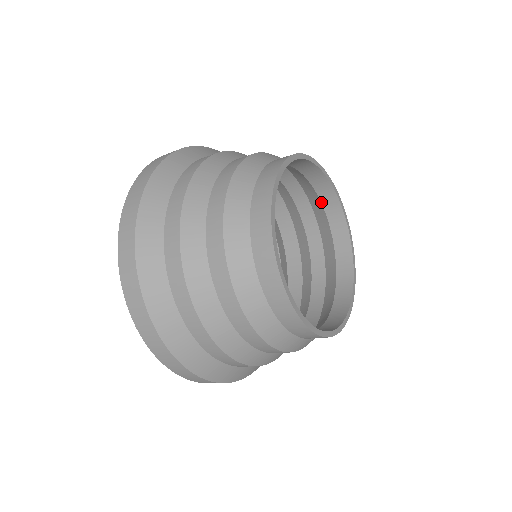
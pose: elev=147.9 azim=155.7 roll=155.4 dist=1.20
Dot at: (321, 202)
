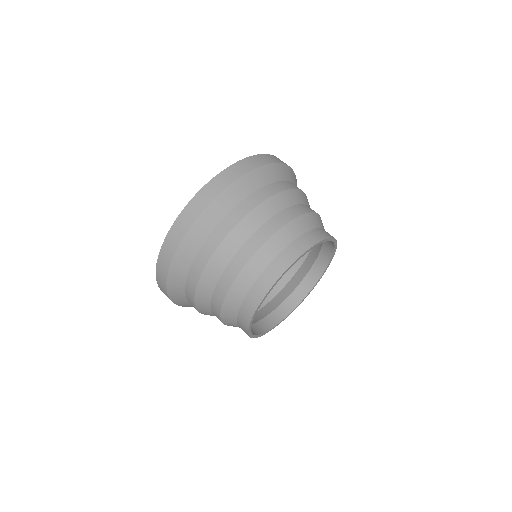
Dot at: occluded
